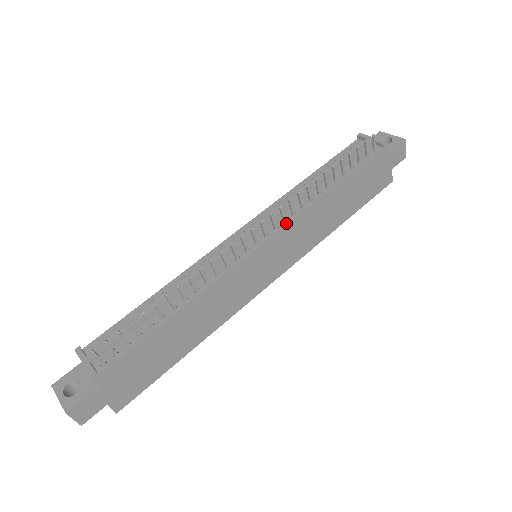
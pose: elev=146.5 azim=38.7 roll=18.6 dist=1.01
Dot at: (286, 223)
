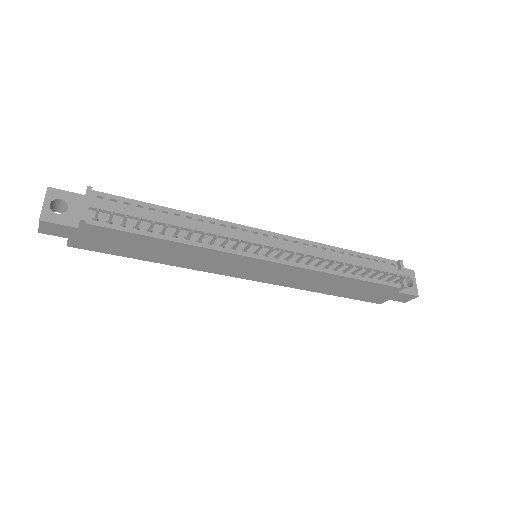
Dot at: (296, 265)
